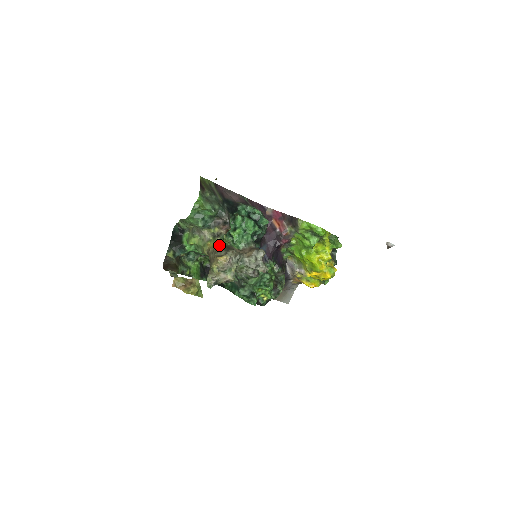
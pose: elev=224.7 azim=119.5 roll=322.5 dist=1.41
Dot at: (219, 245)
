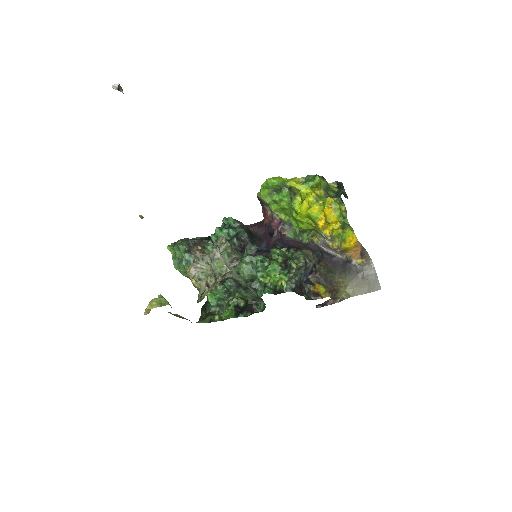
Dot at: occluded
